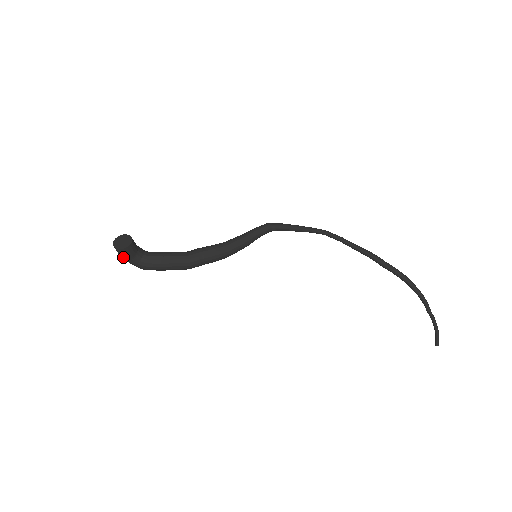
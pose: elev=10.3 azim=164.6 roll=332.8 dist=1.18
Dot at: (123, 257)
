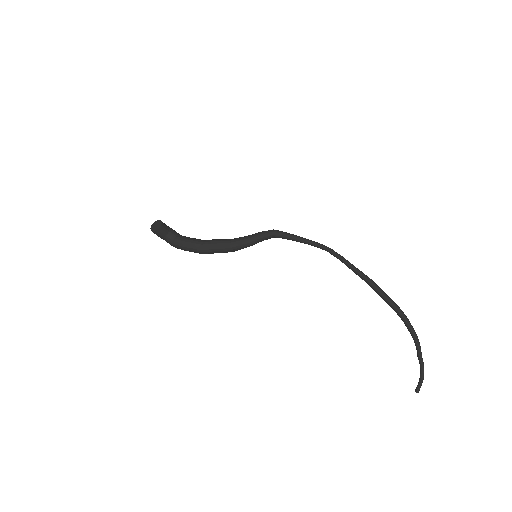
Dot at: (158, 236)
